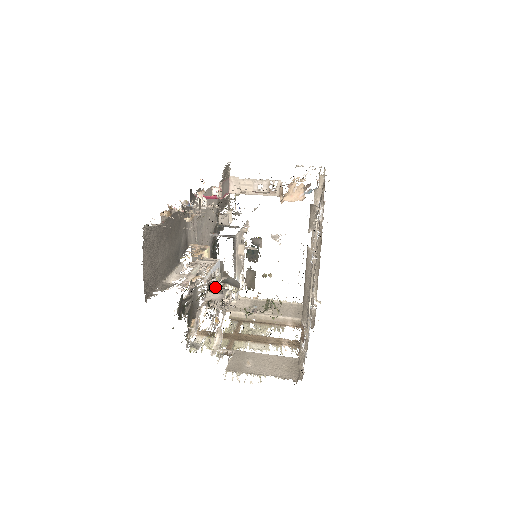
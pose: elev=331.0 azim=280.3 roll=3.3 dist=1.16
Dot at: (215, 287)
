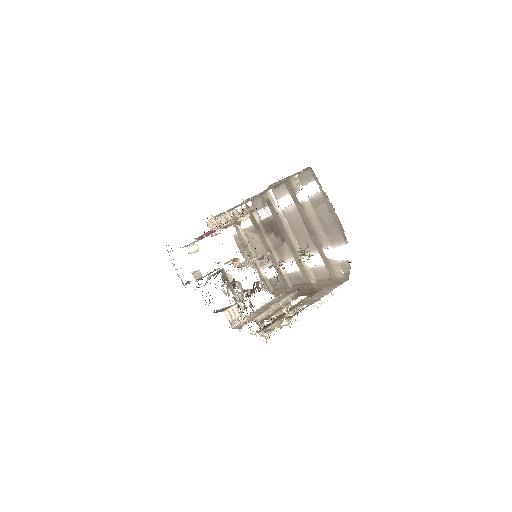
Dot at: occluded
